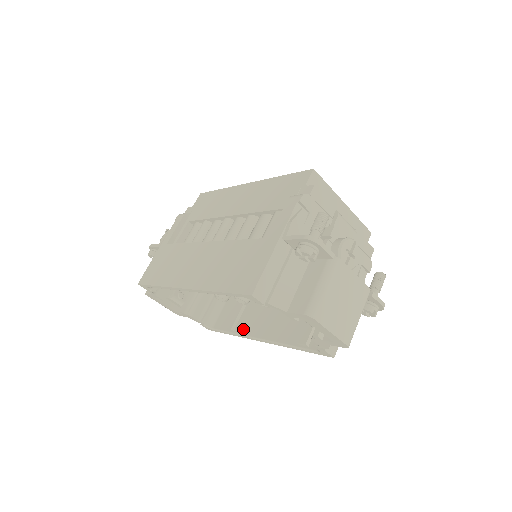
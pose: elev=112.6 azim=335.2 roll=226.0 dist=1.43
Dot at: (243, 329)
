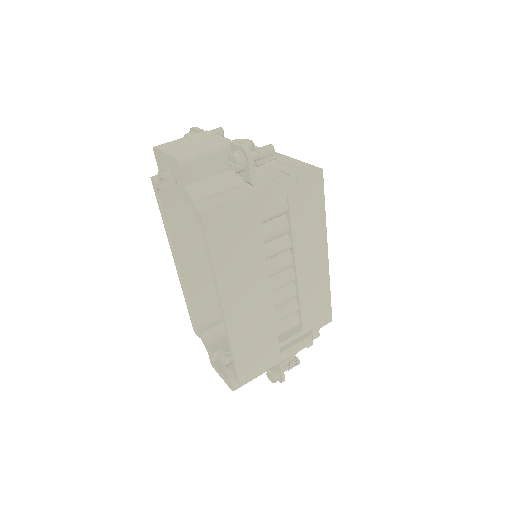
Dot at: occluded
